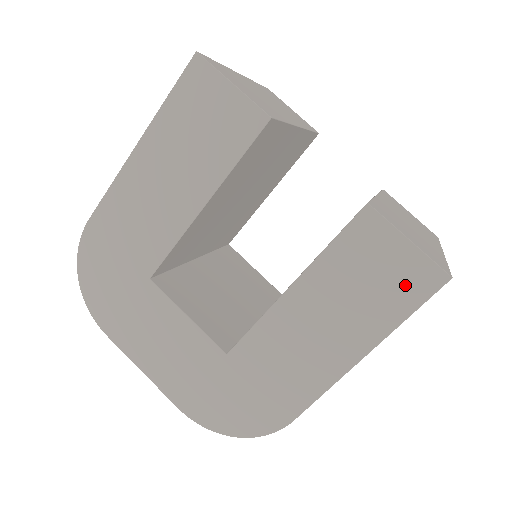
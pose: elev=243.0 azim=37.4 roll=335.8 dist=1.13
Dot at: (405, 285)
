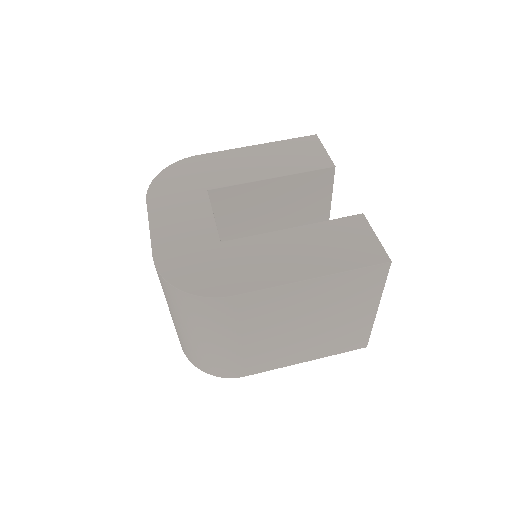
Dot at: (362, 254)
